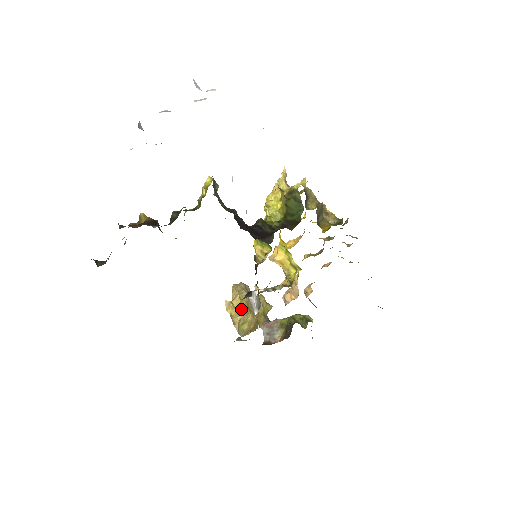
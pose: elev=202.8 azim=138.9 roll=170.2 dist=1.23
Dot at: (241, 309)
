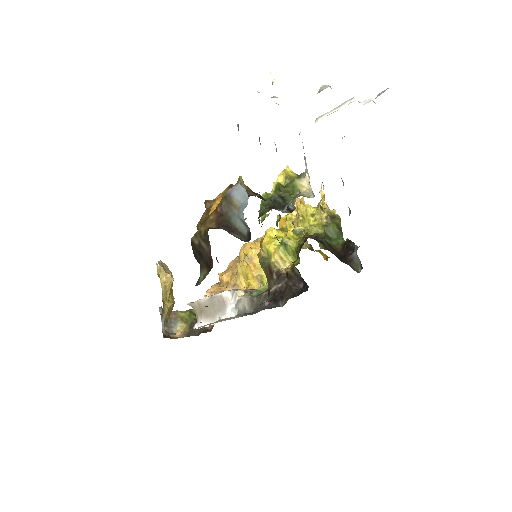
Dot at: (169, 295)
